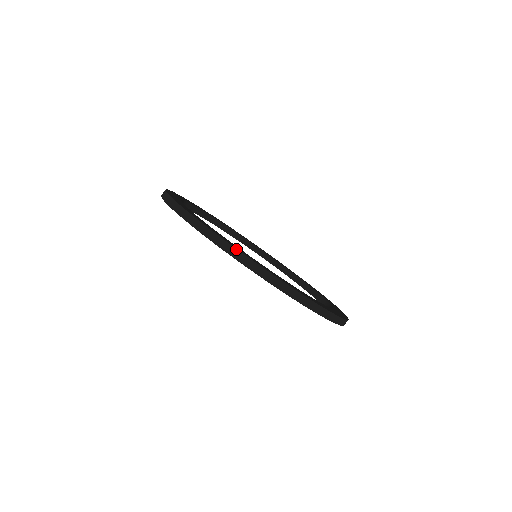
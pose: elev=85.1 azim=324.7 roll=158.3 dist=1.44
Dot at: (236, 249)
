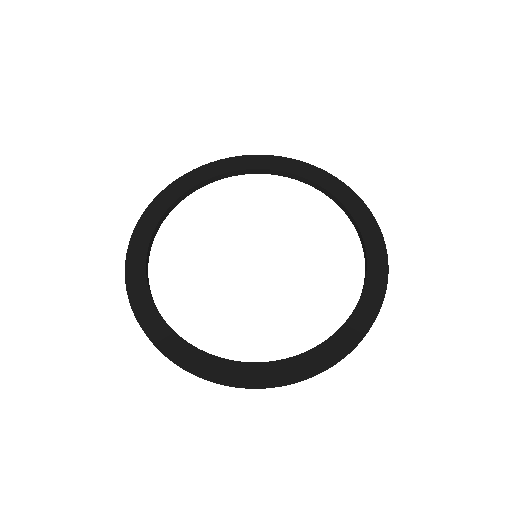
Dot at: occluded
